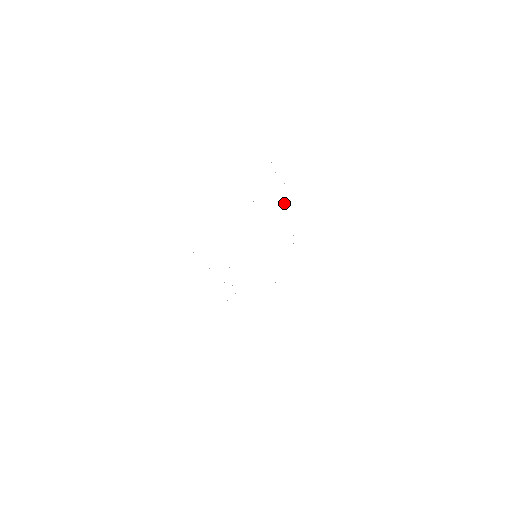
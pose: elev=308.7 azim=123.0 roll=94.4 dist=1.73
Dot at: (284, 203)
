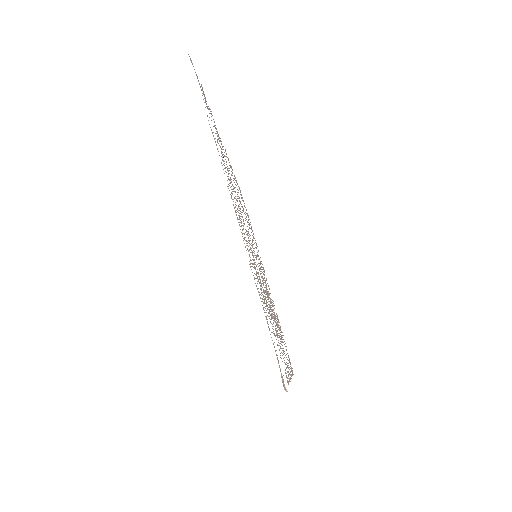
Dot at: occluded
